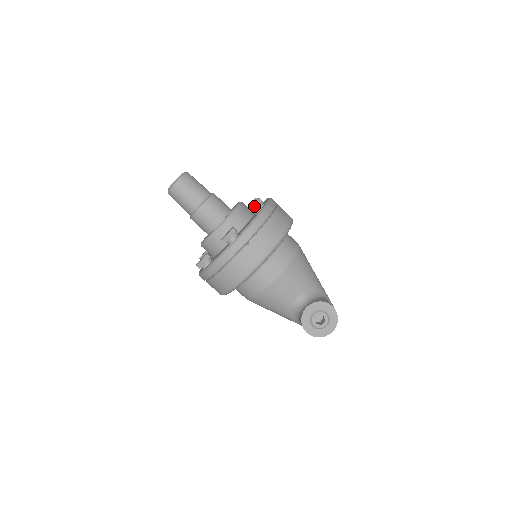
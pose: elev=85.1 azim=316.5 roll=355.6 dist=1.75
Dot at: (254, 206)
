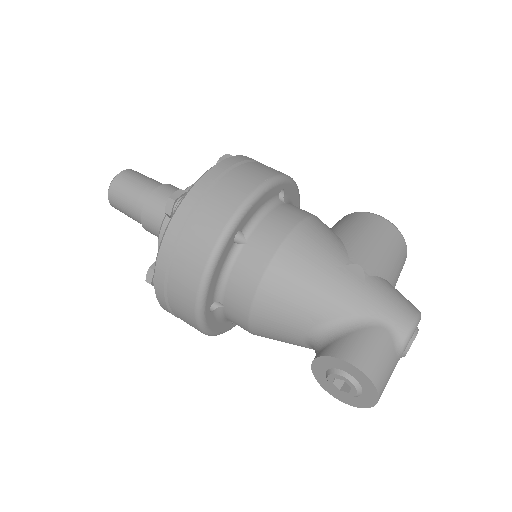
Dot at: (167, 215)
